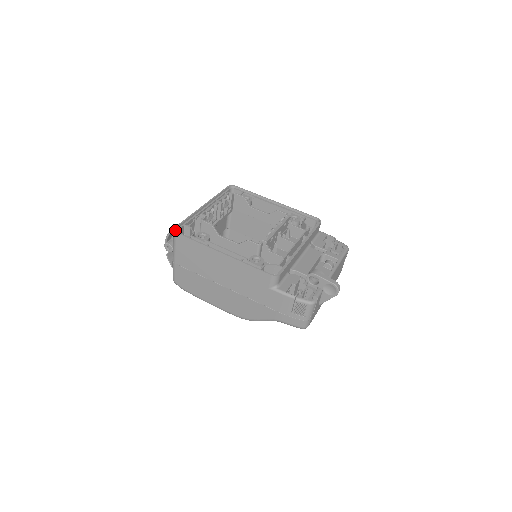
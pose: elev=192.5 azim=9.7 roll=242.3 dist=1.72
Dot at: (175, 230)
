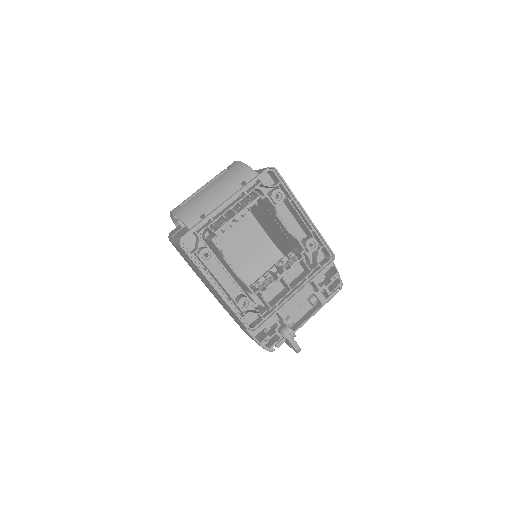
Dot at: (181, 239)
